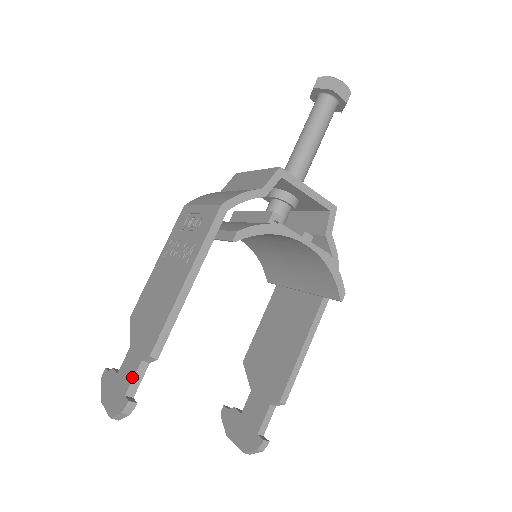
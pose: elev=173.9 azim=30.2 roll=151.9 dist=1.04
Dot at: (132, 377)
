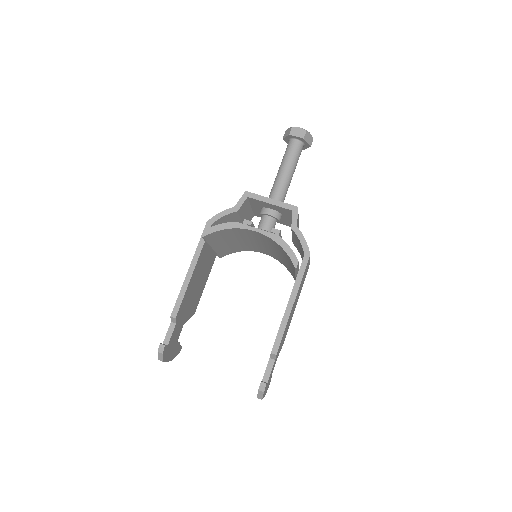
Dot at: (167, 333)
